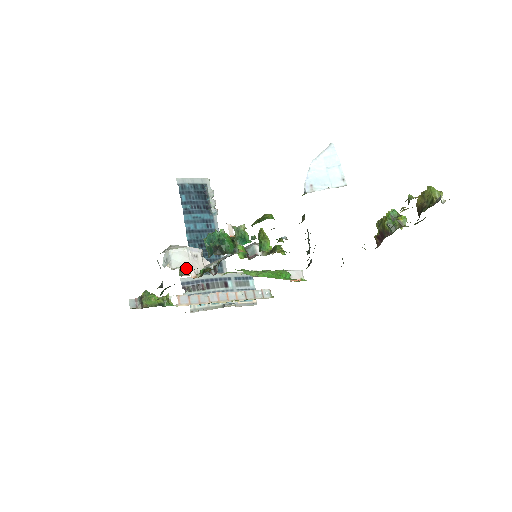
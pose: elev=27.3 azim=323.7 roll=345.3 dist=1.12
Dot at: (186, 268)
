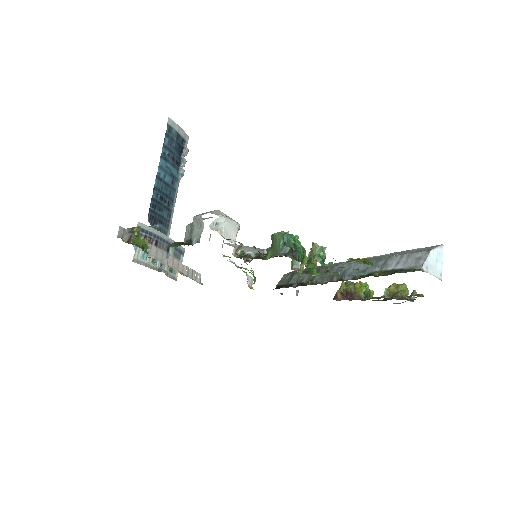
Dot at: (242, 246)
